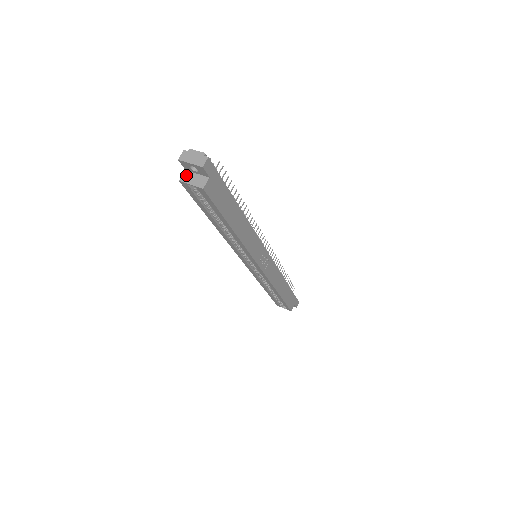
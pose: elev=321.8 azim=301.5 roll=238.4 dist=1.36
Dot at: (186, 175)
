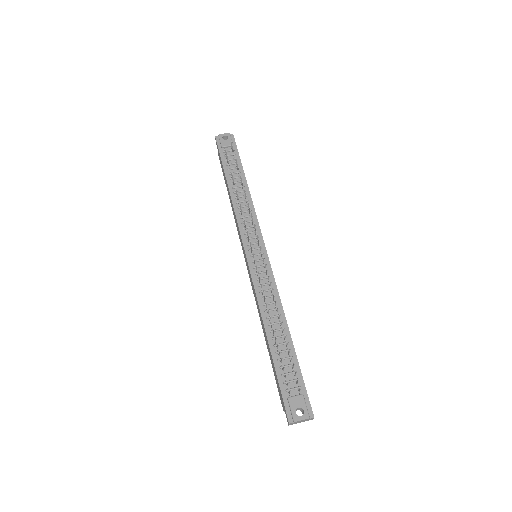
Dot at: occluded
